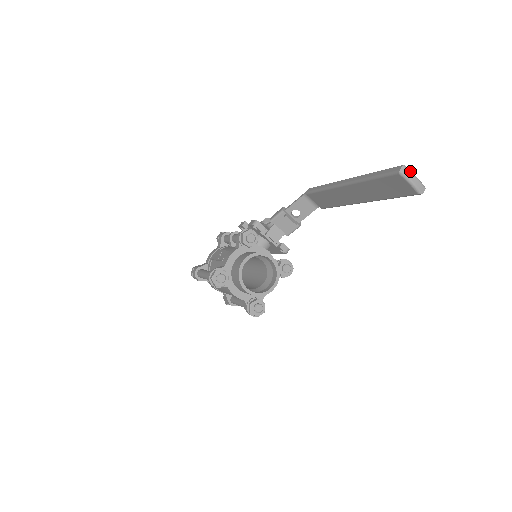
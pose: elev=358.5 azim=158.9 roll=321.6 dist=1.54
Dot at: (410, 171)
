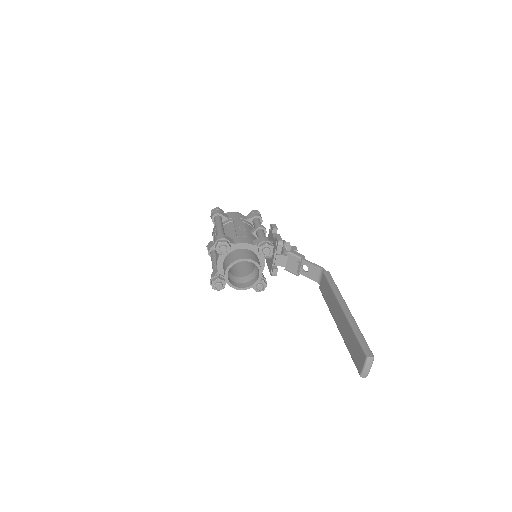
Dot at: (372, 363)
